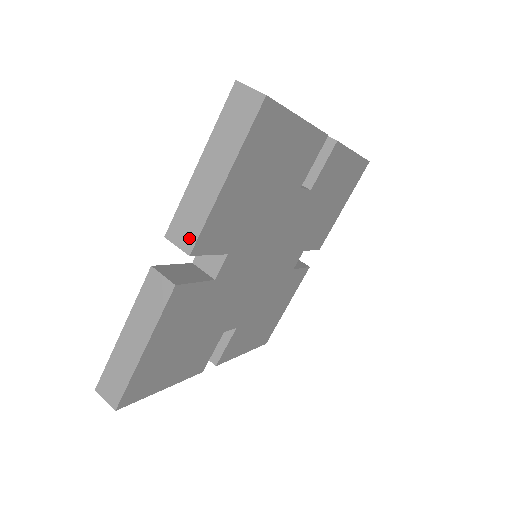
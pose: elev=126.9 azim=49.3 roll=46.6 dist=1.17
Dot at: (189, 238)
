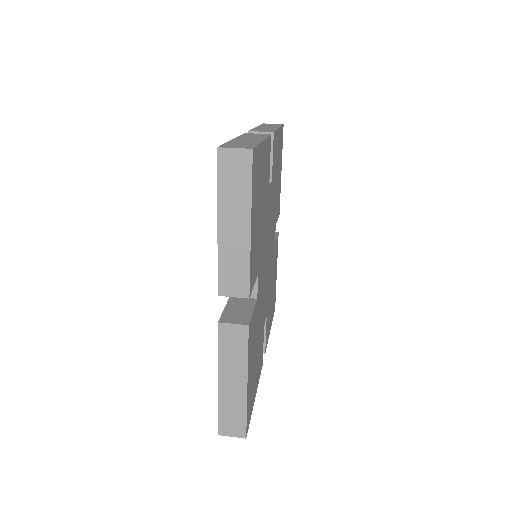
Dot at: (269, 131)
